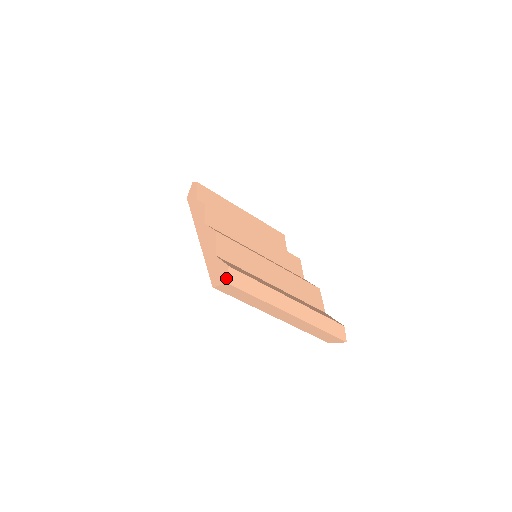
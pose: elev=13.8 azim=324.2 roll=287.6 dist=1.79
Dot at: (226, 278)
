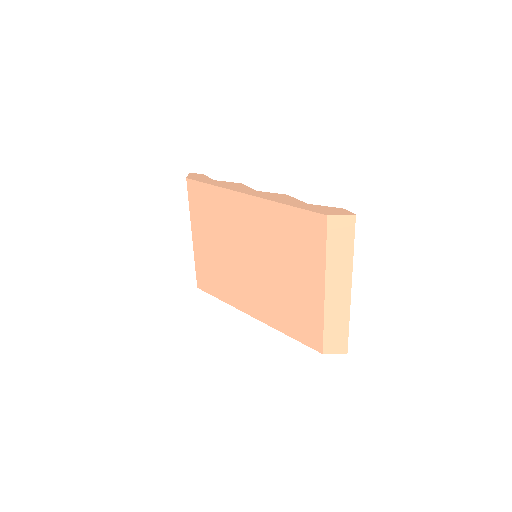
Dot at: (350, 212)
